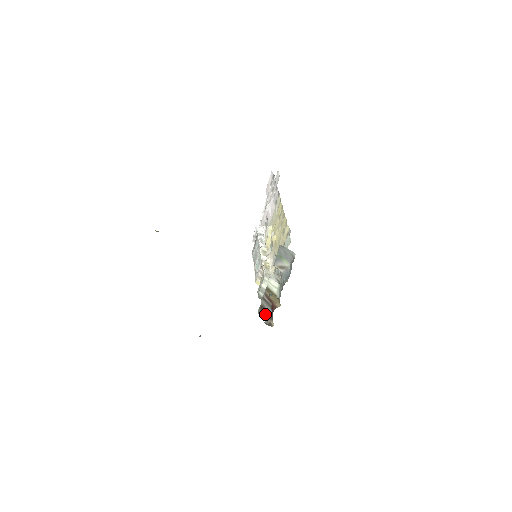
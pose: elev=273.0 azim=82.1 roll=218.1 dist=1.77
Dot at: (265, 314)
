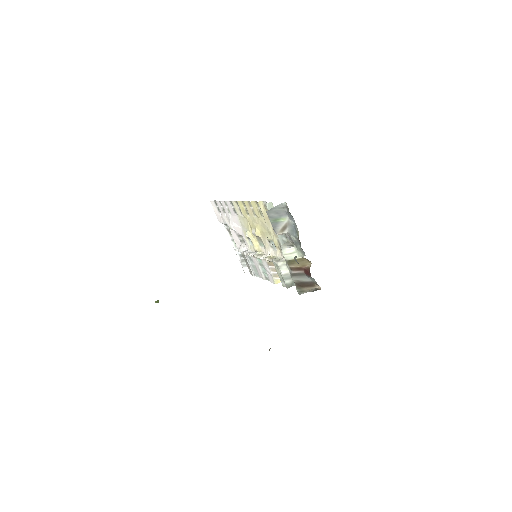
Dot at: (305, 287)
